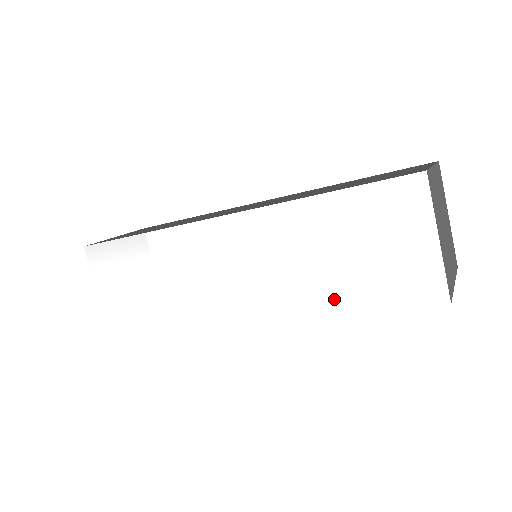
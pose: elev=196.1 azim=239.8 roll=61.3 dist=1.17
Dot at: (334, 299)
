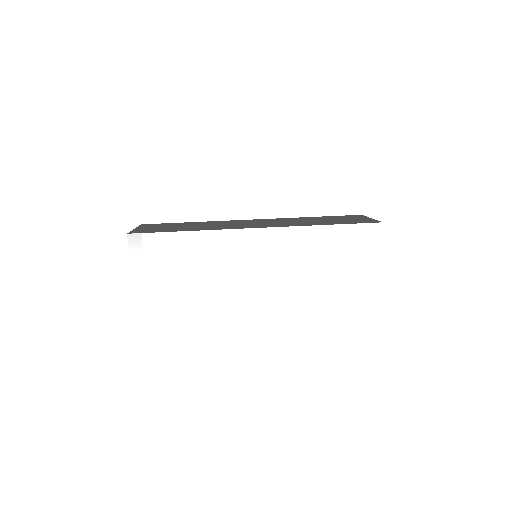
Dot at: (322, 285)
